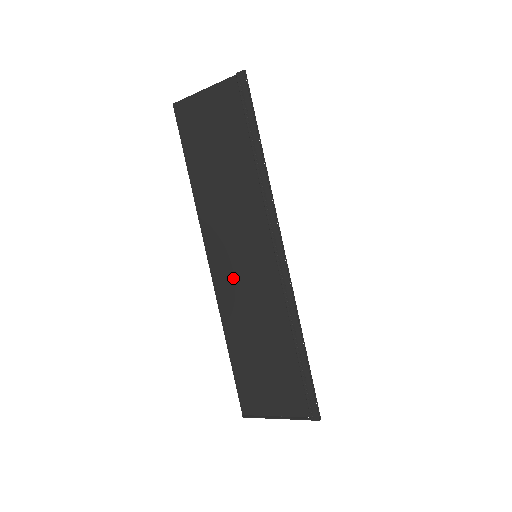
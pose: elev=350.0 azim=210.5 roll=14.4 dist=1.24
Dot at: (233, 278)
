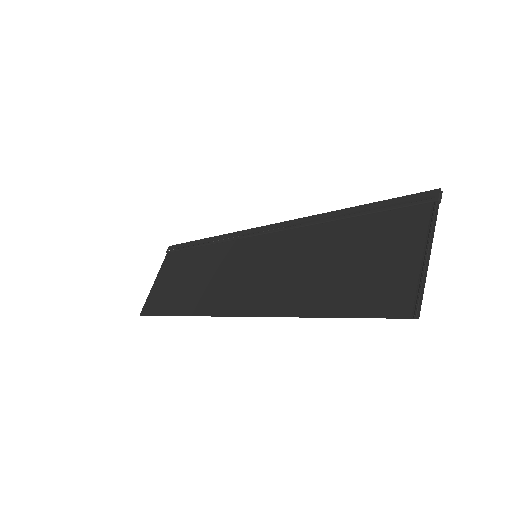
Dot at: (258, 287)
